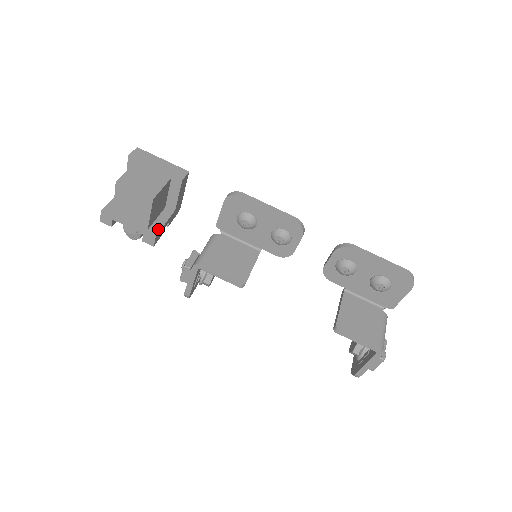
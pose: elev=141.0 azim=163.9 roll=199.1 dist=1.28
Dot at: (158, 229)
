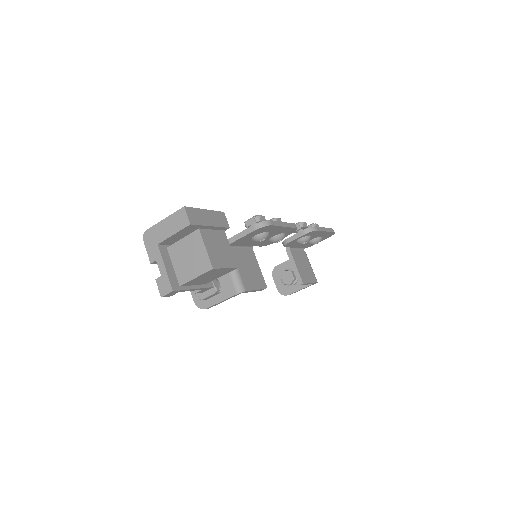
Dot at: occluded
